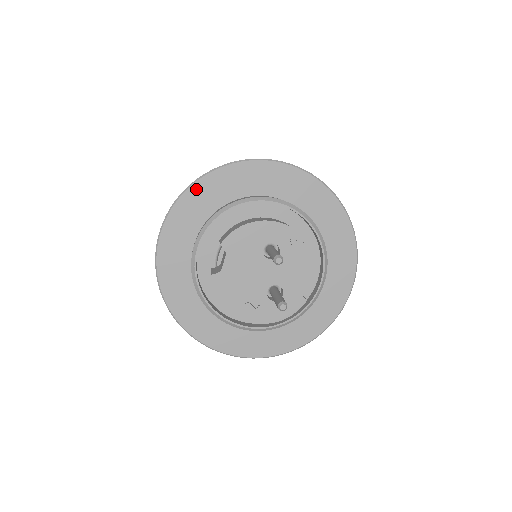
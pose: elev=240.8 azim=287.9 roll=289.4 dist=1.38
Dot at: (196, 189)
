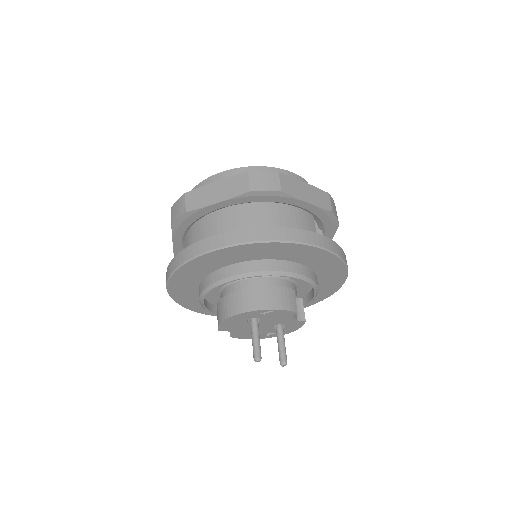
Dot at: (173, 287)
